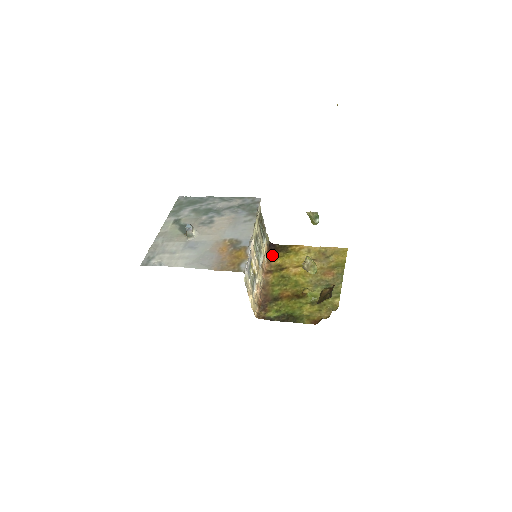
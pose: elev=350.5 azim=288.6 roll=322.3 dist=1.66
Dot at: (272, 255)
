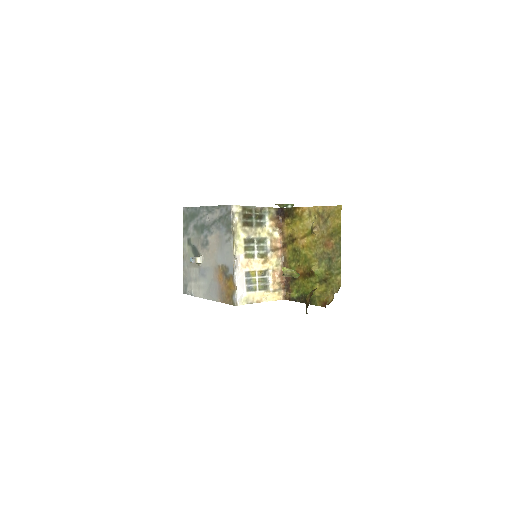
Dot at: (283, 223)
